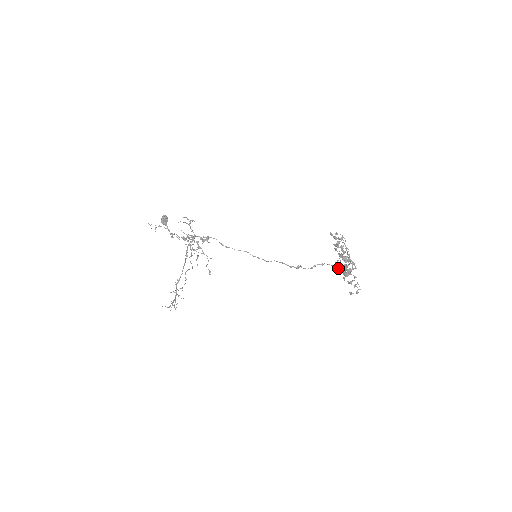
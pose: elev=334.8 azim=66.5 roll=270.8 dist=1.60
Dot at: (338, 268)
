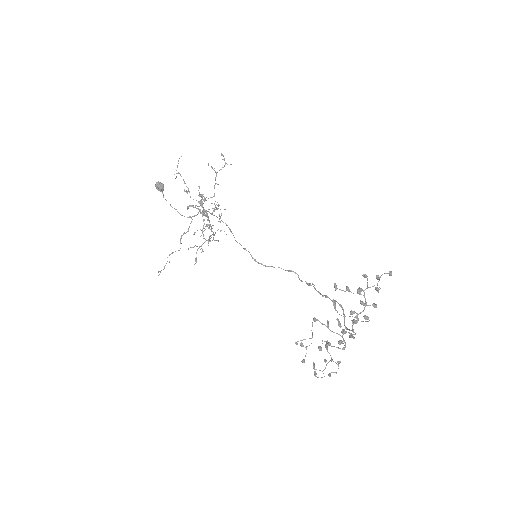
Dot at: (344, 321)
